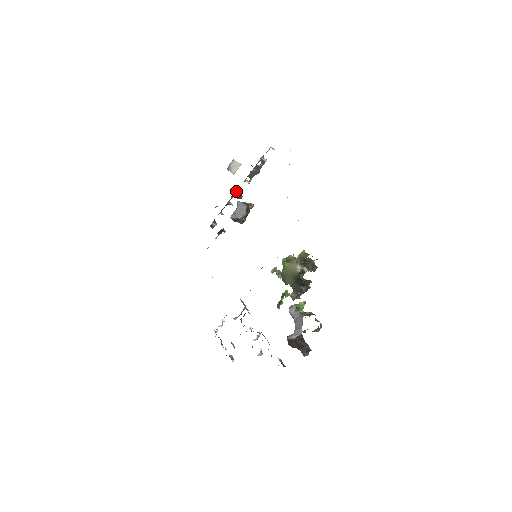
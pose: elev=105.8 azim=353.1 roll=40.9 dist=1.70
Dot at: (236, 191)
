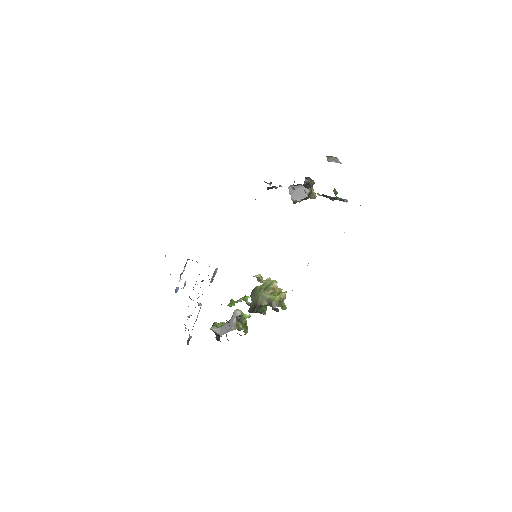
Dot at: occluded
